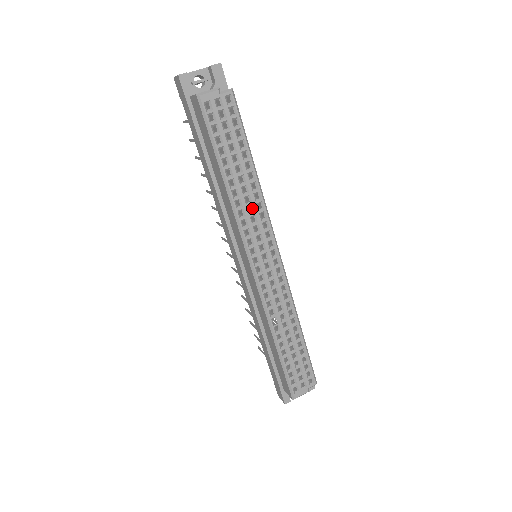
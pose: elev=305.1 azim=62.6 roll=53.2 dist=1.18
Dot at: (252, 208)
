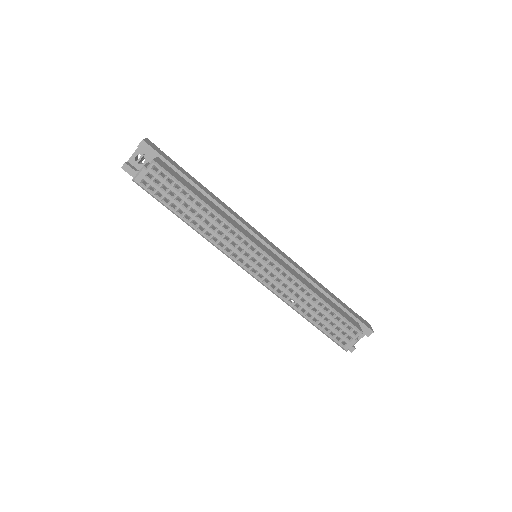
Dot at: (221, 232)
